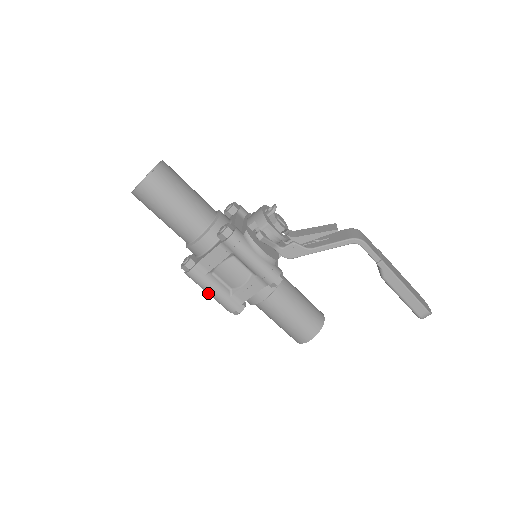
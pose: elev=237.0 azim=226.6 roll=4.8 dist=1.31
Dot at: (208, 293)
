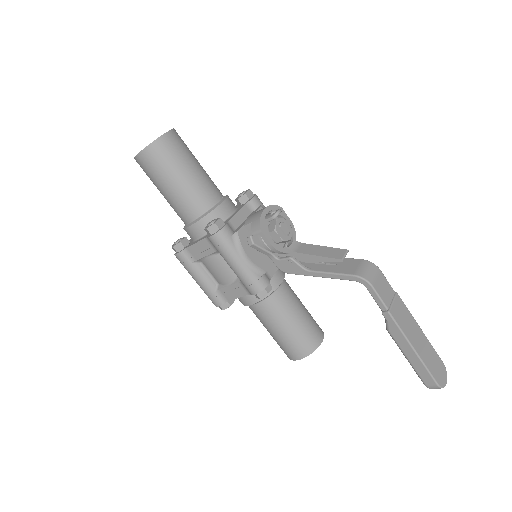
Dot at: (195, 280)
